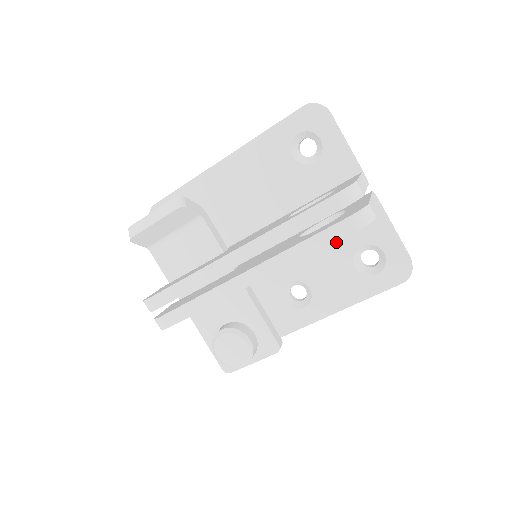
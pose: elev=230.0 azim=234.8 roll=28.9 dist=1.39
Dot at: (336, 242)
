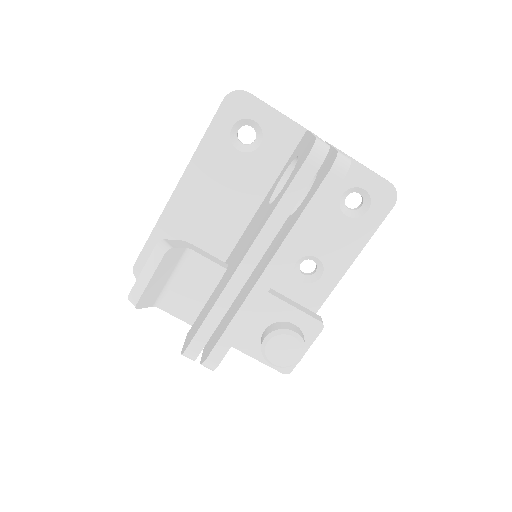
Dot at: occluded
